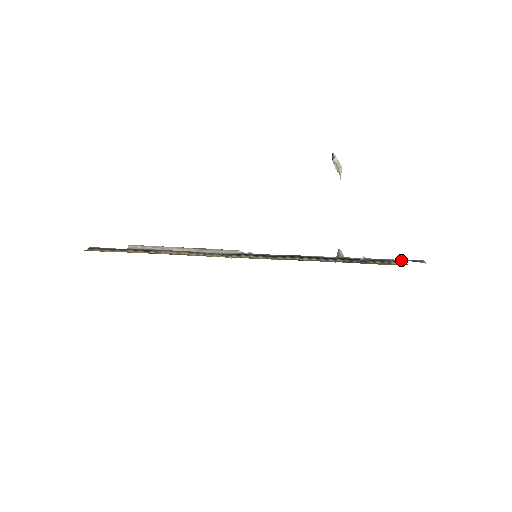
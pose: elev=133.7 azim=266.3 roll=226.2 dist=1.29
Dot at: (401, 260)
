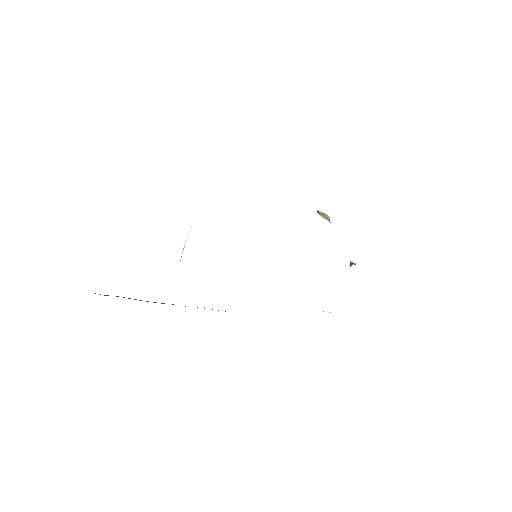
Dot at: occluded
